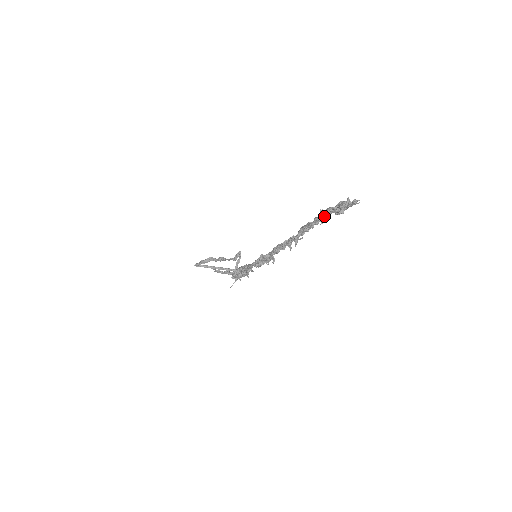
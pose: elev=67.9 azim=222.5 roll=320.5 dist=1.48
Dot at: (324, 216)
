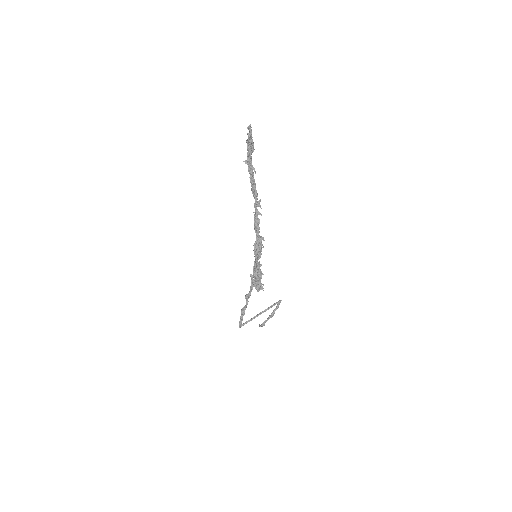
Dot at: (249, 162)
